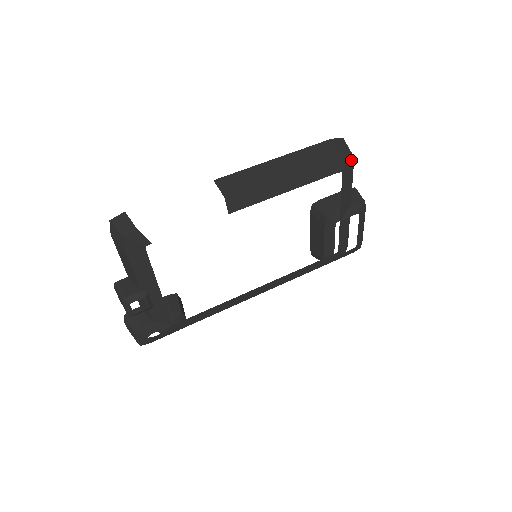
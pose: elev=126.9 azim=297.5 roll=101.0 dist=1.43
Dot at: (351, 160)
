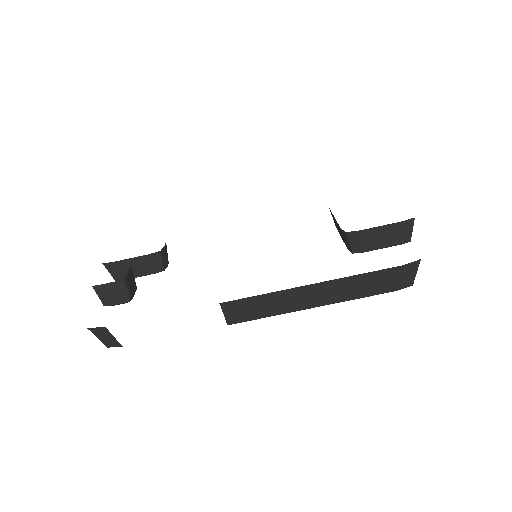
Dot at: occluded
